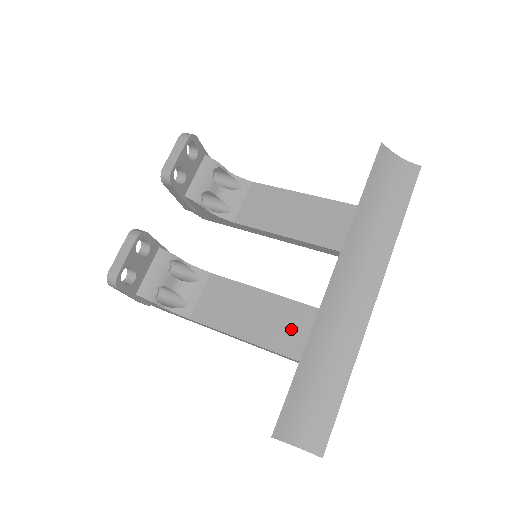
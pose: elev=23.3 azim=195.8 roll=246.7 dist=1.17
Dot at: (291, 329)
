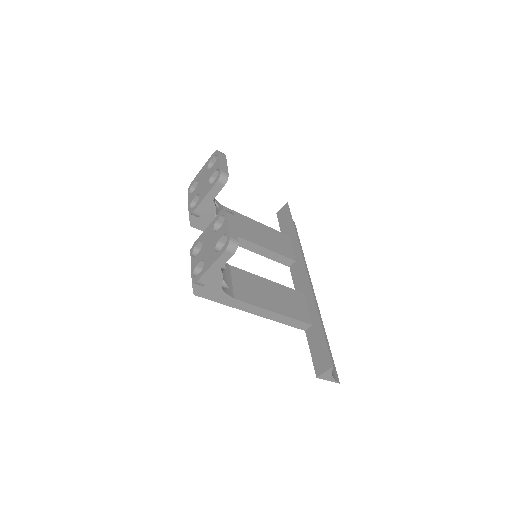
Dot at: (296, 305)
